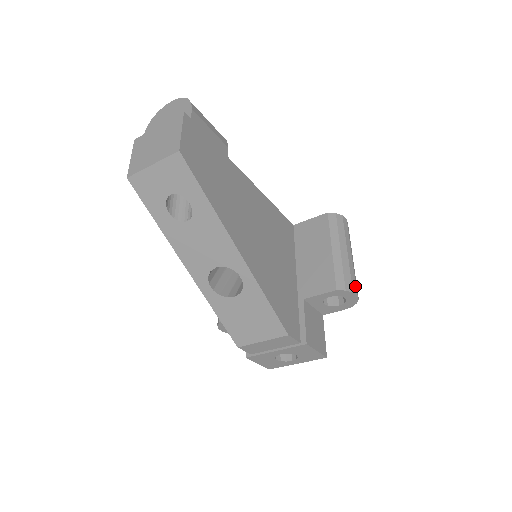
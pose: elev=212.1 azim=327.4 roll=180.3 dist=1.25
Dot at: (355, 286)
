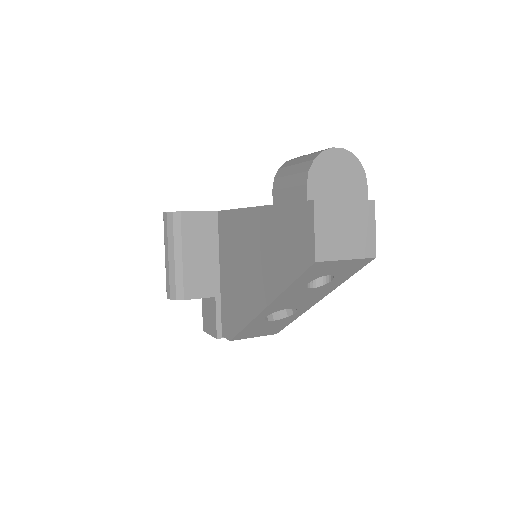
Dot at: occluded
